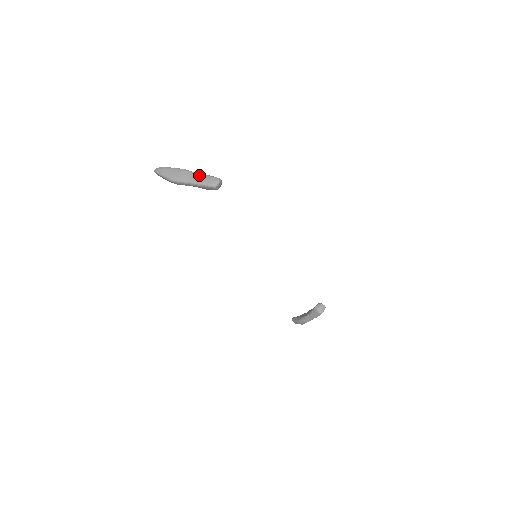
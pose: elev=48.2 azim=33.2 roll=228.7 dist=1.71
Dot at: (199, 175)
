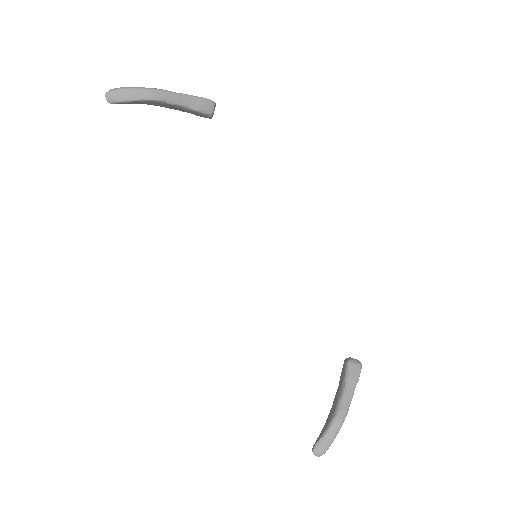
Dot at: occluded
